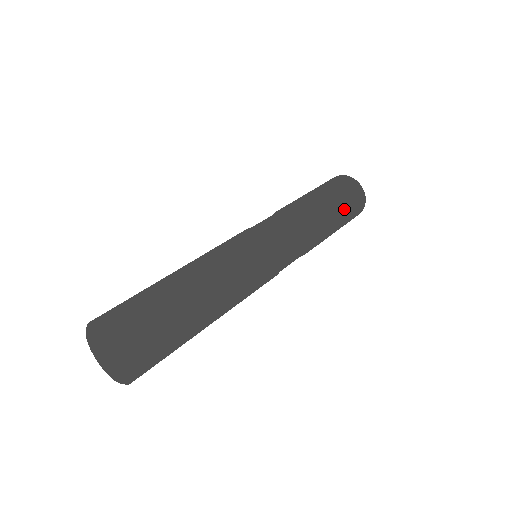
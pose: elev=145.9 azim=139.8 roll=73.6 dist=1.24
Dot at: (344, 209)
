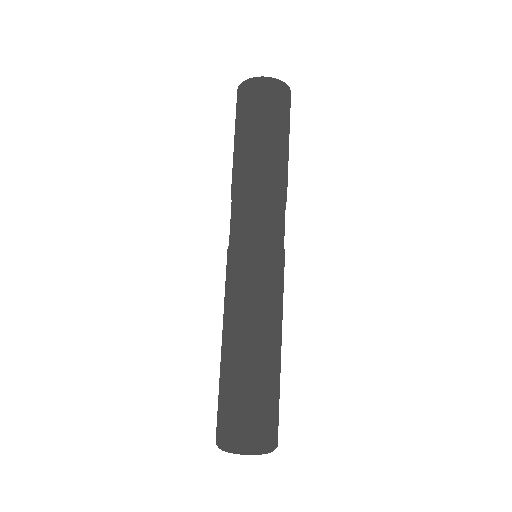
Dot at: (275, 125)
